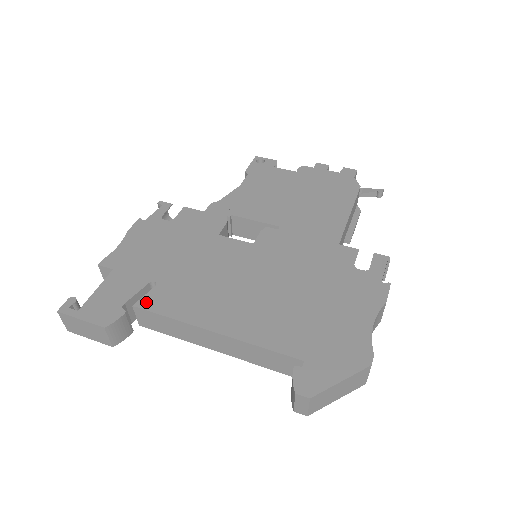
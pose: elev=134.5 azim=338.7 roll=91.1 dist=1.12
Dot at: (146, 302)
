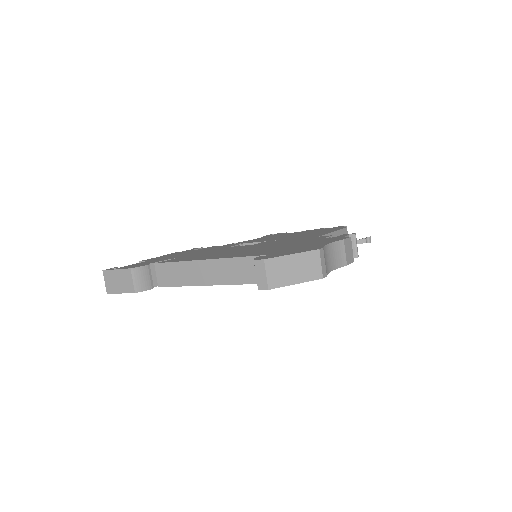
Dot at: (164, 261)
